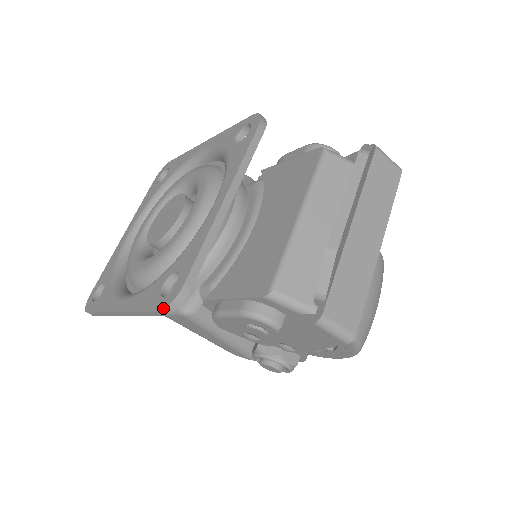
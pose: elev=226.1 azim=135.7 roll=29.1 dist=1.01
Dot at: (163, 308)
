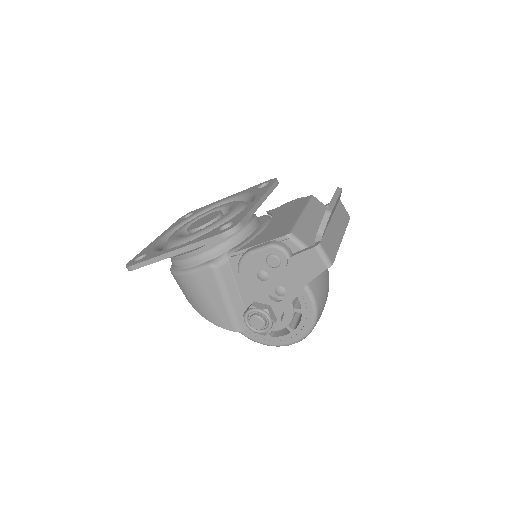
Dot at: (226, 231)
